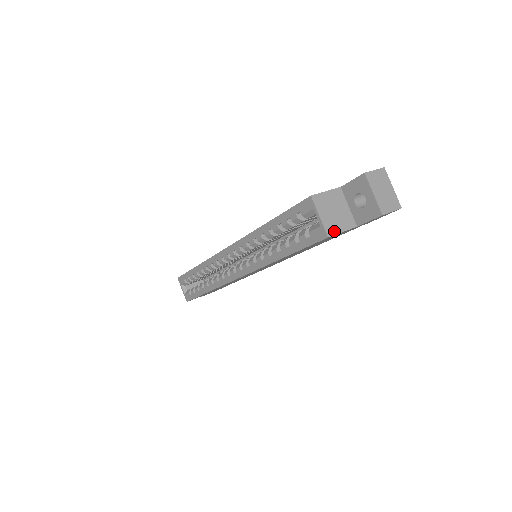
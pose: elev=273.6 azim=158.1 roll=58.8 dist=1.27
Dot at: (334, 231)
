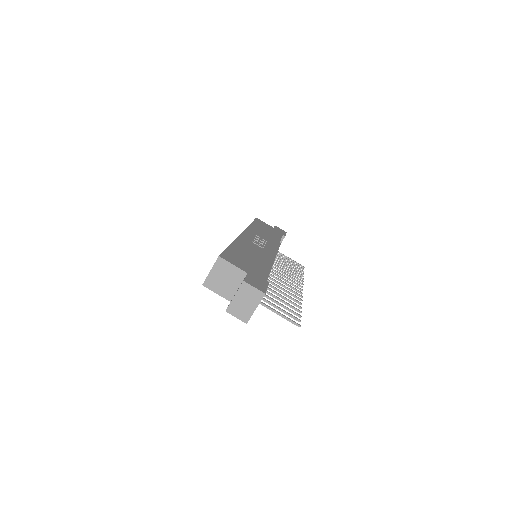
Dot at: (211, 287)
